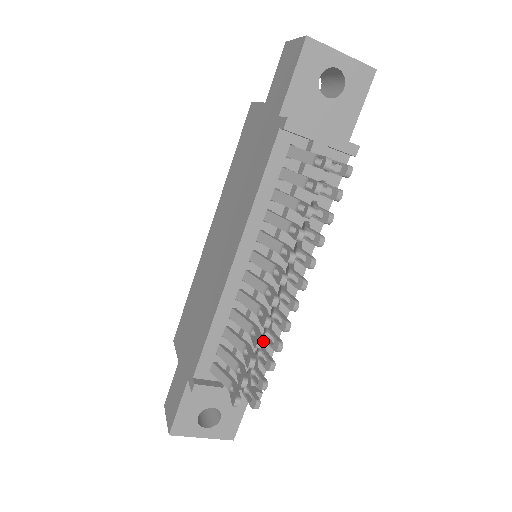
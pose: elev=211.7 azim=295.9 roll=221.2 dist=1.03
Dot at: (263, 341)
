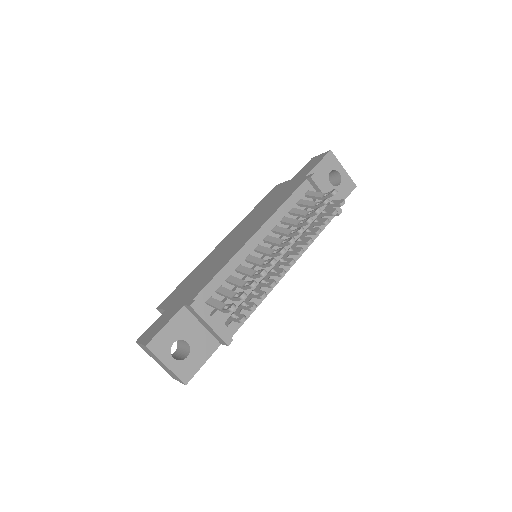
Dot at: occluded
